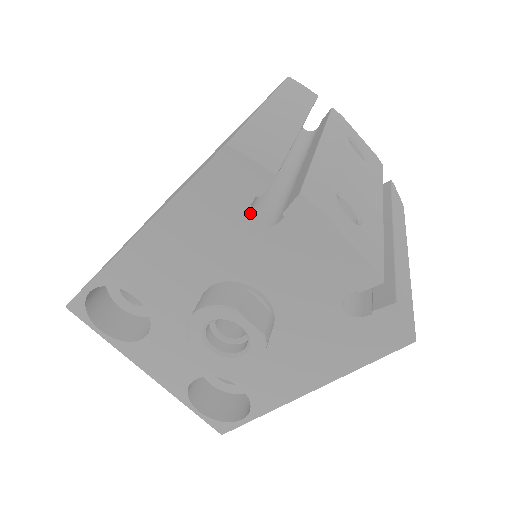
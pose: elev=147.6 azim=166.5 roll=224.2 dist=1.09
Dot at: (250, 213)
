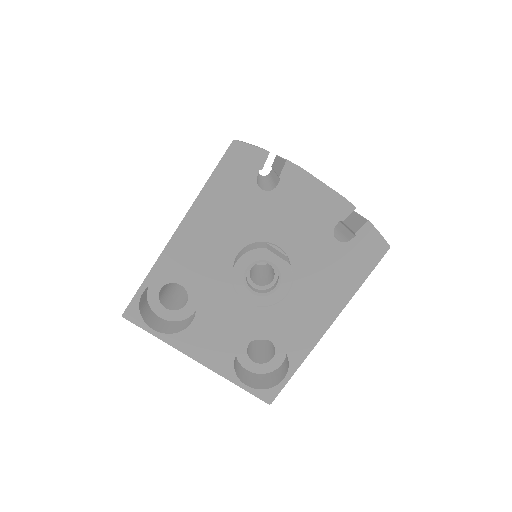
Dot at: (257, 184)
